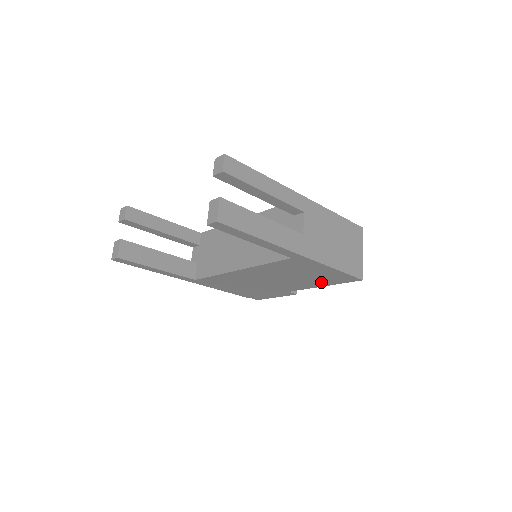
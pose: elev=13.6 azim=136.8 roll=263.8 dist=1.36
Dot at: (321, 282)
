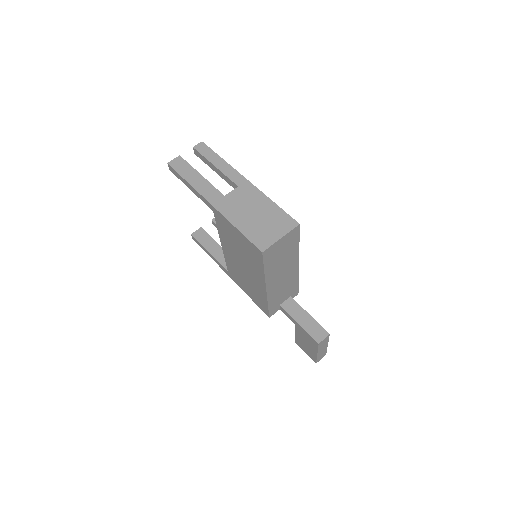
Dot at: (257, 264)
